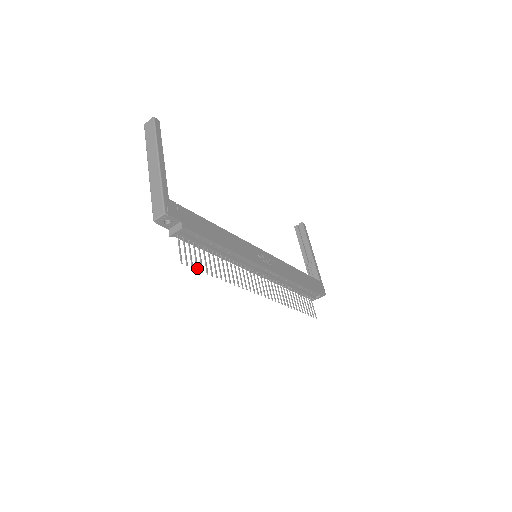
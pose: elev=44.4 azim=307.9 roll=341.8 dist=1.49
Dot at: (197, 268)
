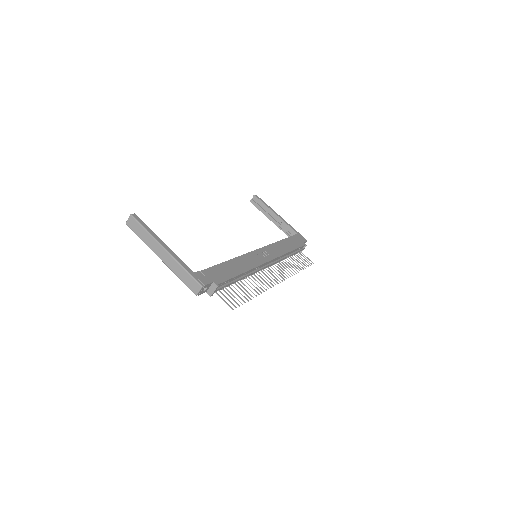
Dot at: (241, 303)
